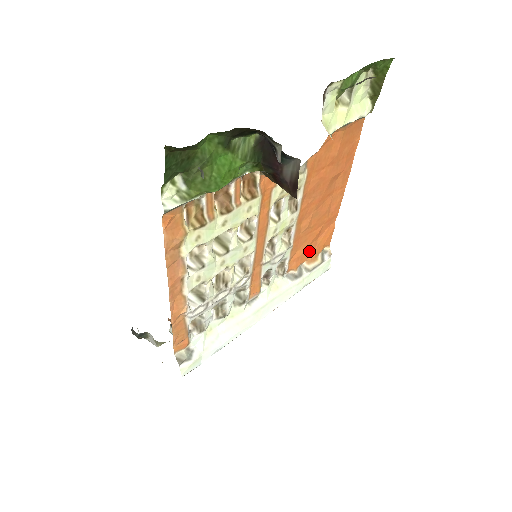
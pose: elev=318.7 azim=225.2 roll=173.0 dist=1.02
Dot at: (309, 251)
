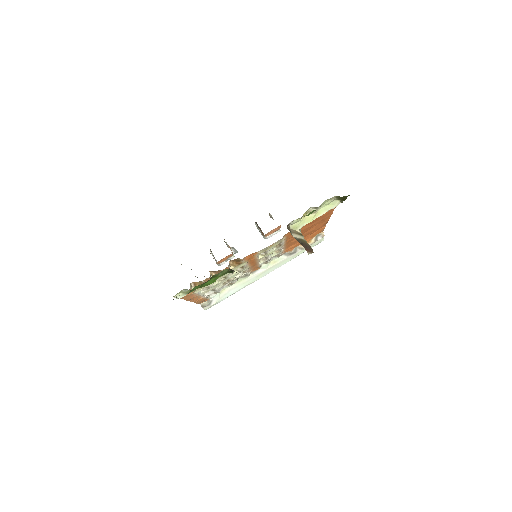
Dot at: occluded
